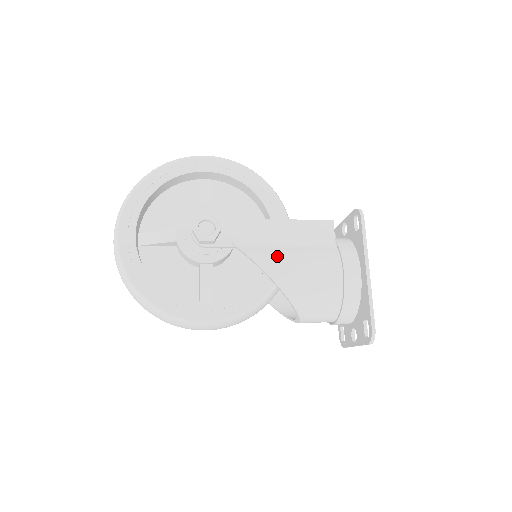
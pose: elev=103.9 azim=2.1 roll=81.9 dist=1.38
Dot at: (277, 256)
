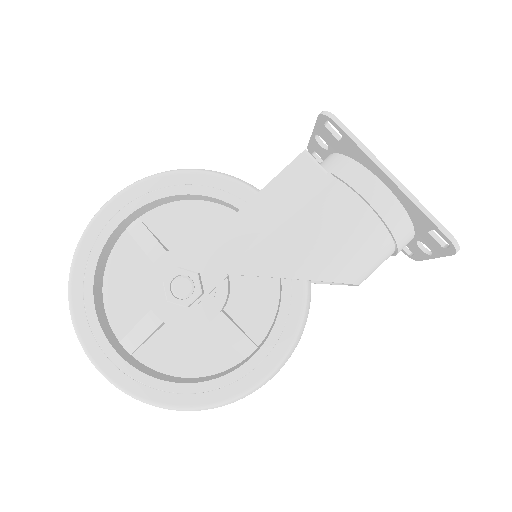
Dot at: (281, 248)
